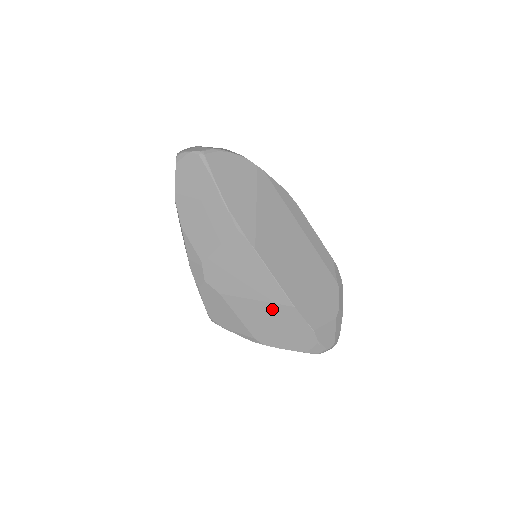
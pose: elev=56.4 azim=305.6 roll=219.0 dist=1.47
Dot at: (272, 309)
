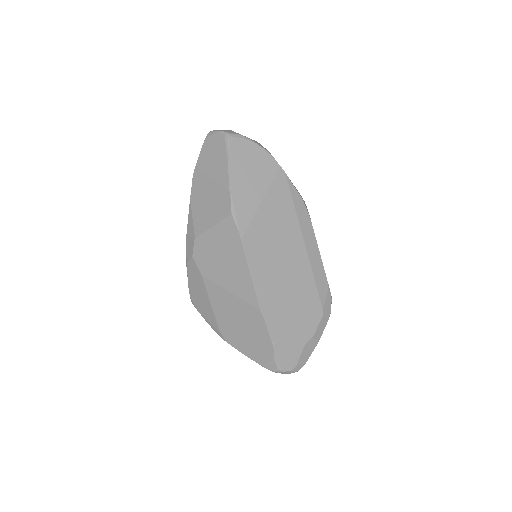
Dot at: (241, 306)
